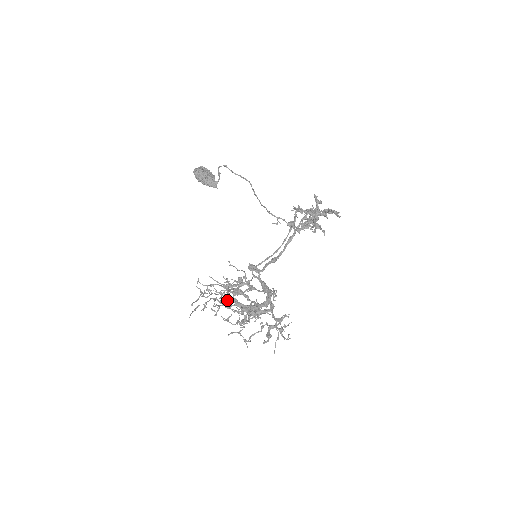
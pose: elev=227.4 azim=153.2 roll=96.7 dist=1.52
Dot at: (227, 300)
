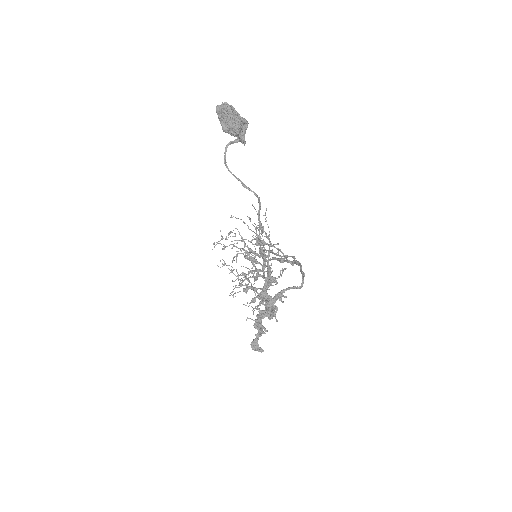
Dot at: occluded
